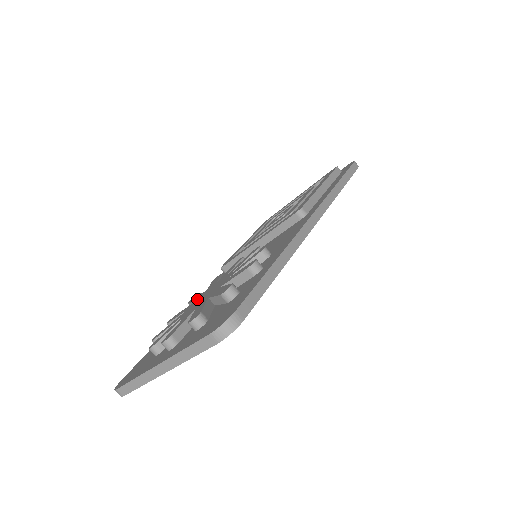
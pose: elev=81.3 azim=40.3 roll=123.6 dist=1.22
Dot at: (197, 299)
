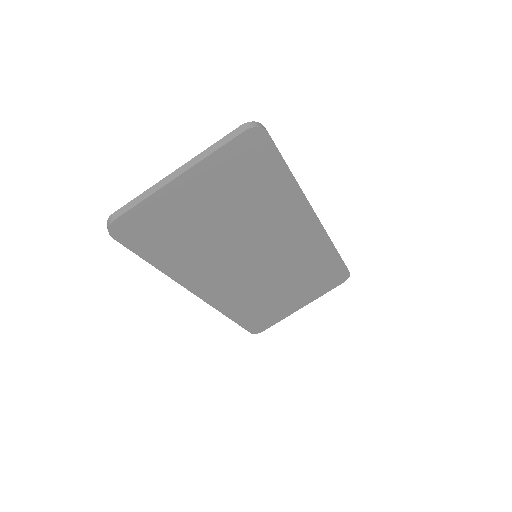
Dot at: occluded
